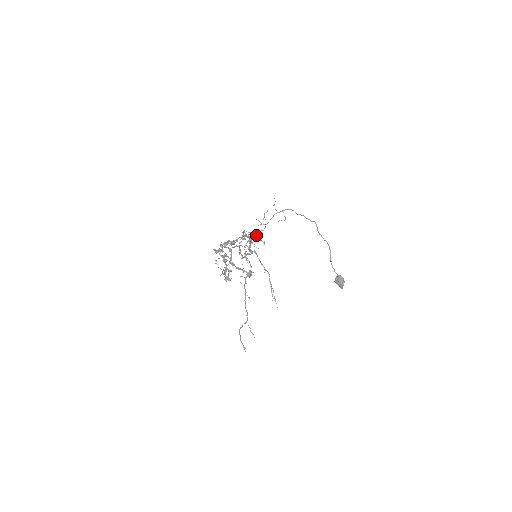
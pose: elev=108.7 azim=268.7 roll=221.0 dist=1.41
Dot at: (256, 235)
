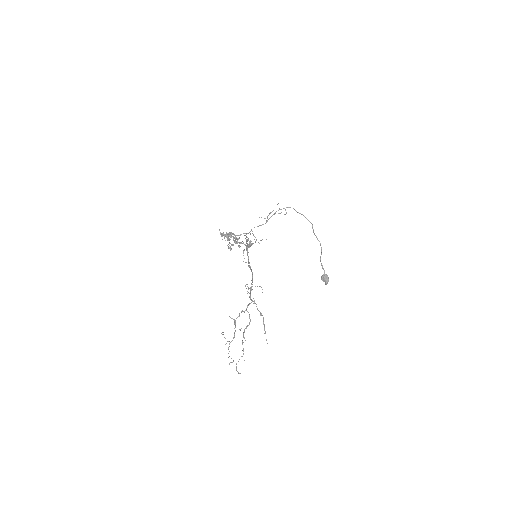
Dot at: occluded
